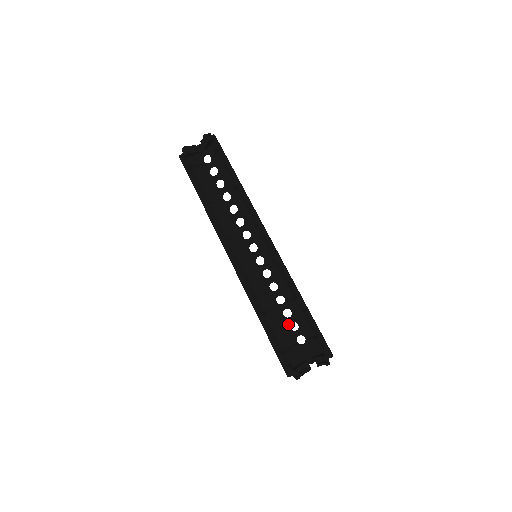
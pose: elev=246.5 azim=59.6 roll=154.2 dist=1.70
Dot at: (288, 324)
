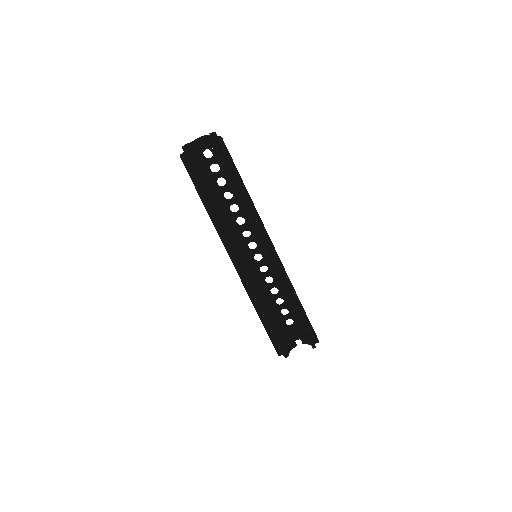
Dot at: (279, 310)
